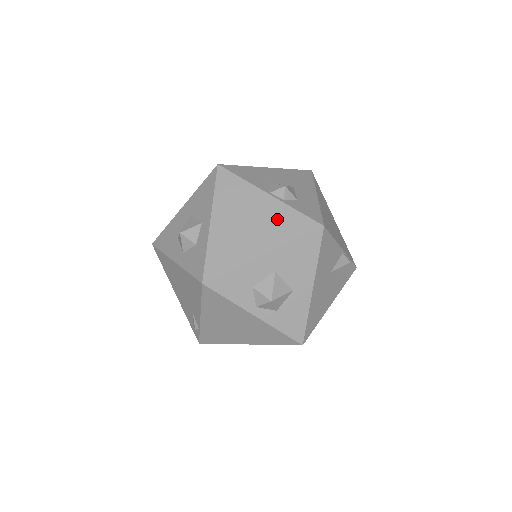
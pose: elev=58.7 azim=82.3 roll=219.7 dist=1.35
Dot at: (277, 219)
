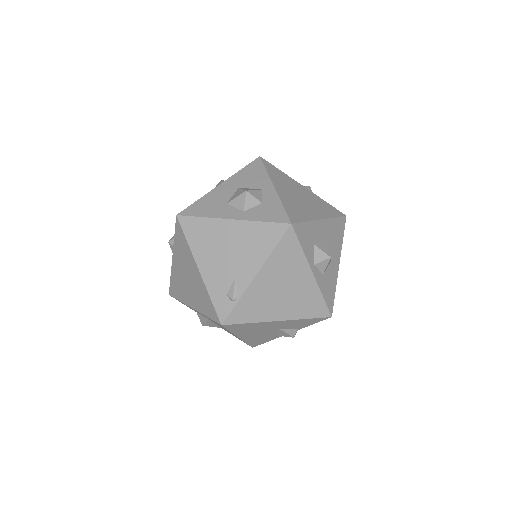
Dot at: (317, 202)
